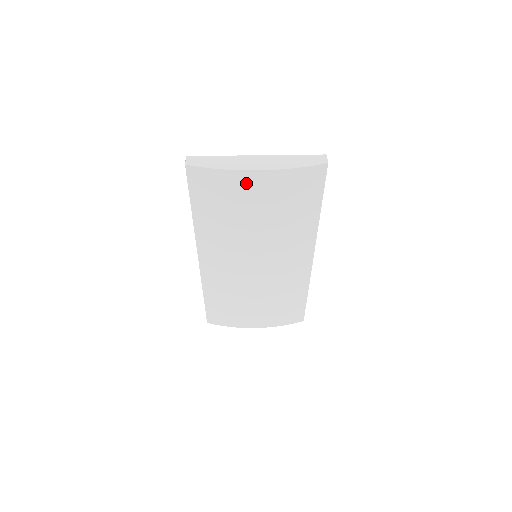
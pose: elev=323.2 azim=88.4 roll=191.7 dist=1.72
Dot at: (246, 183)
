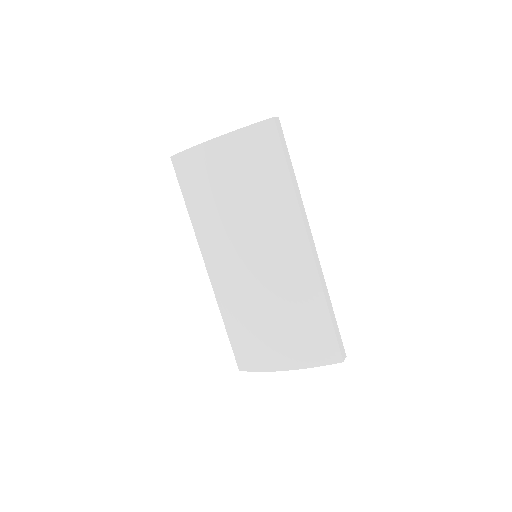
Dot at: (210, 155)
